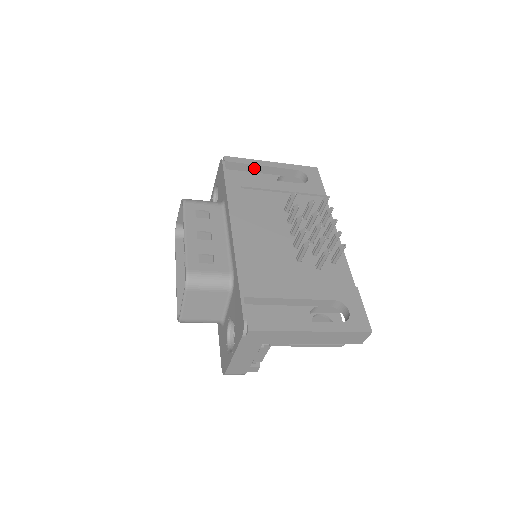
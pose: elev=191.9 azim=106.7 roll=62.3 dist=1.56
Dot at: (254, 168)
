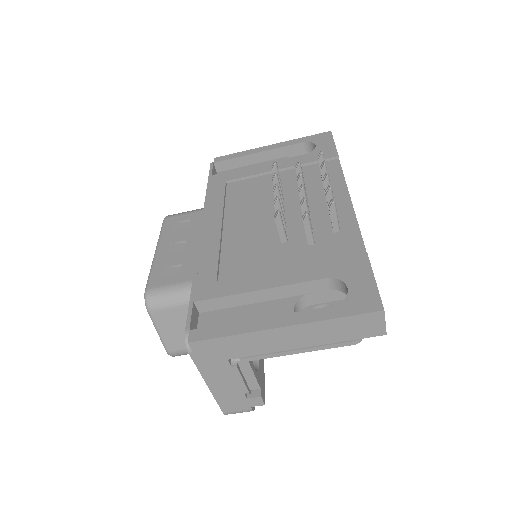
Dot at: (251, 159)
